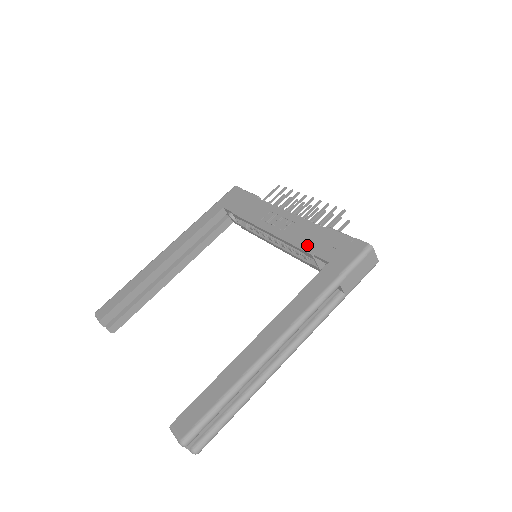
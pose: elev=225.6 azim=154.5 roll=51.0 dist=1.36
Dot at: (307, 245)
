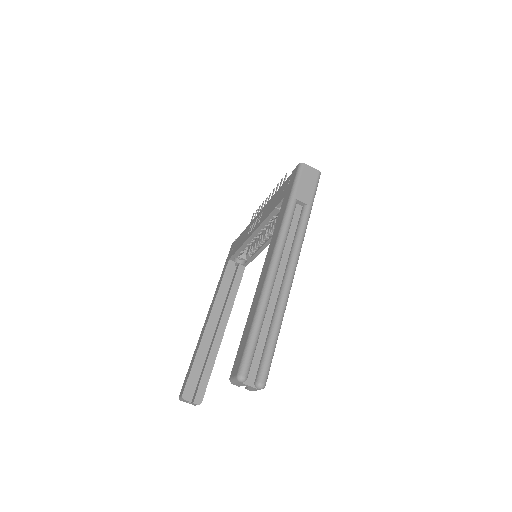
Dot at: (271, 209)
